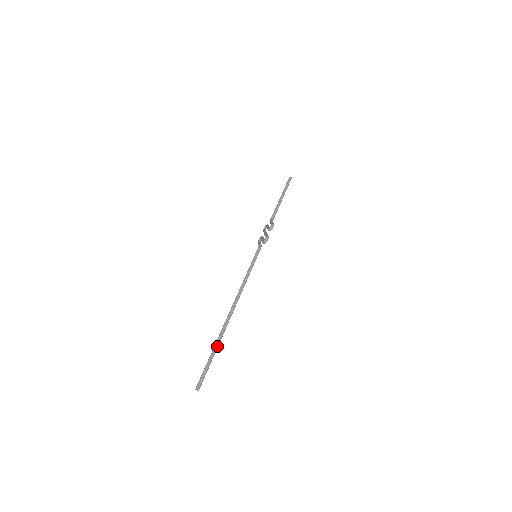
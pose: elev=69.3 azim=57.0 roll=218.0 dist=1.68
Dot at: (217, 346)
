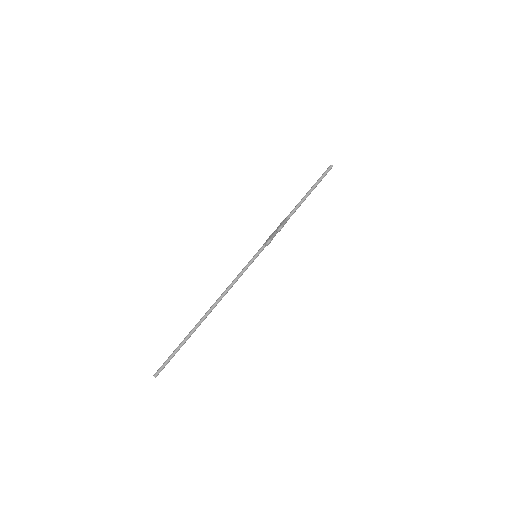
Dot at: (185, 341)
